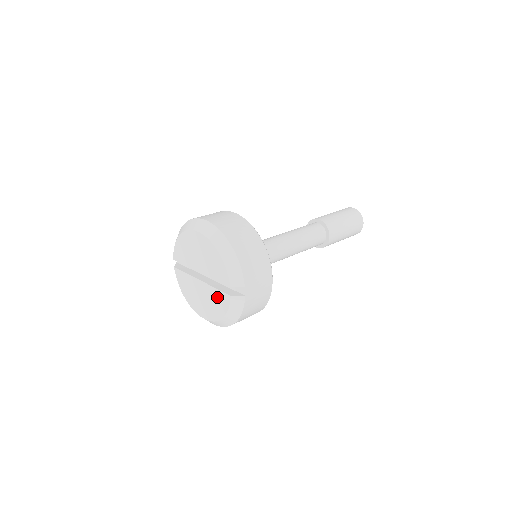
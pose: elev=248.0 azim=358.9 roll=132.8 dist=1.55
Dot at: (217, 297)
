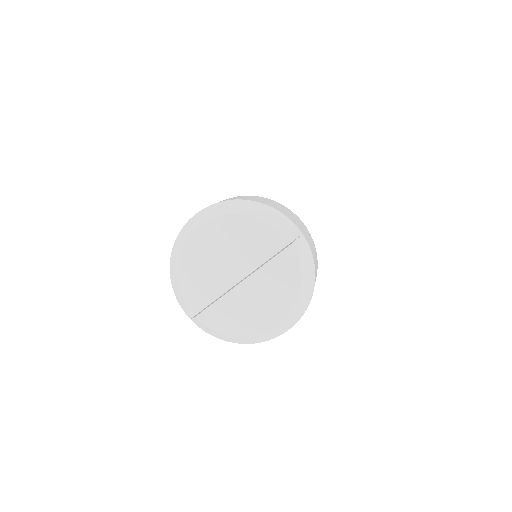
Dot at: (276, 271)
